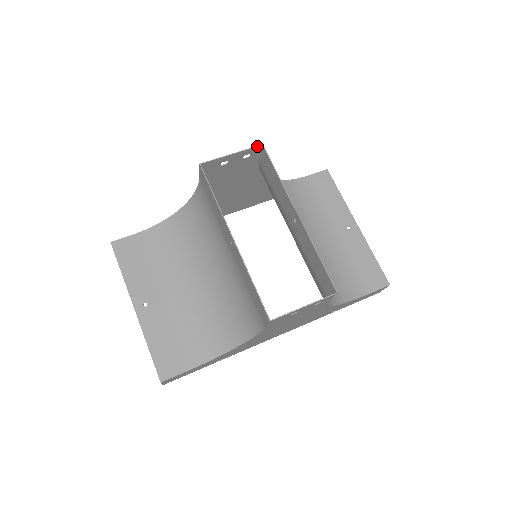
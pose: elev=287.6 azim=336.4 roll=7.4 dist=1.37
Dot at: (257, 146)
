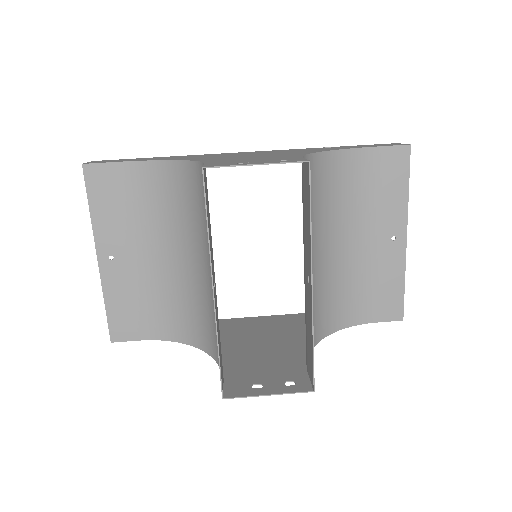
Dot at: (300, 162)
